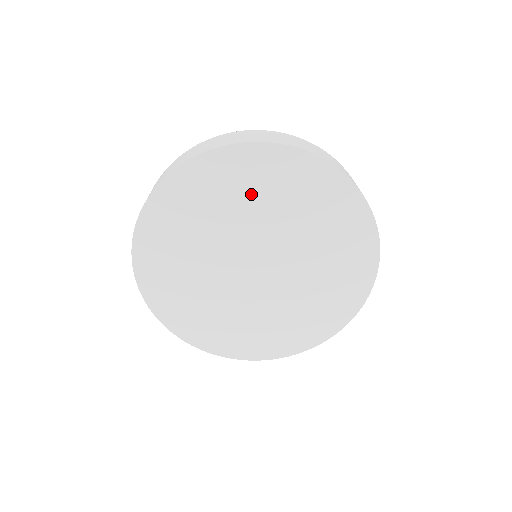
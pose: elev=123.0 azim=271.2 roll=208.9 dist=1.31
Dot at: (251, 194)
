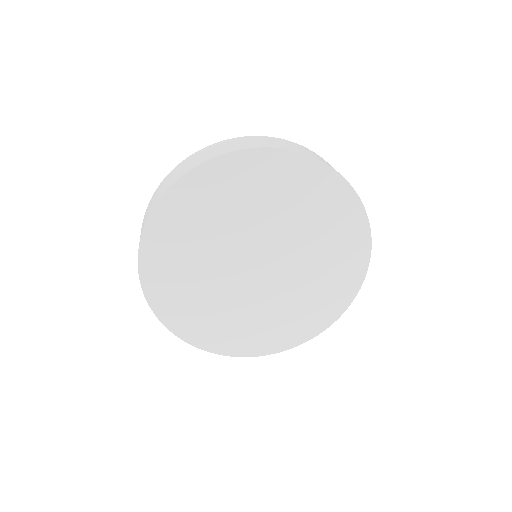
Dot at: (233, 203)
